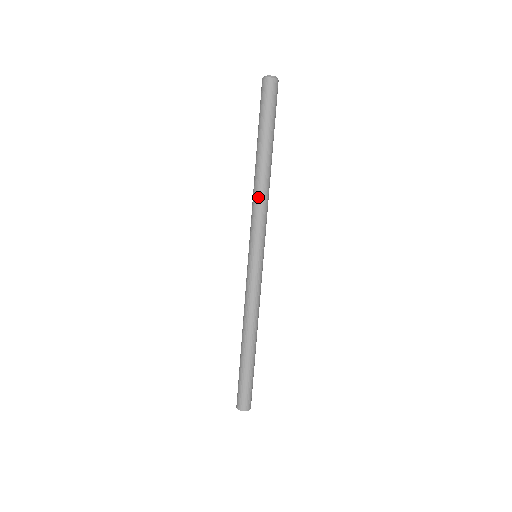
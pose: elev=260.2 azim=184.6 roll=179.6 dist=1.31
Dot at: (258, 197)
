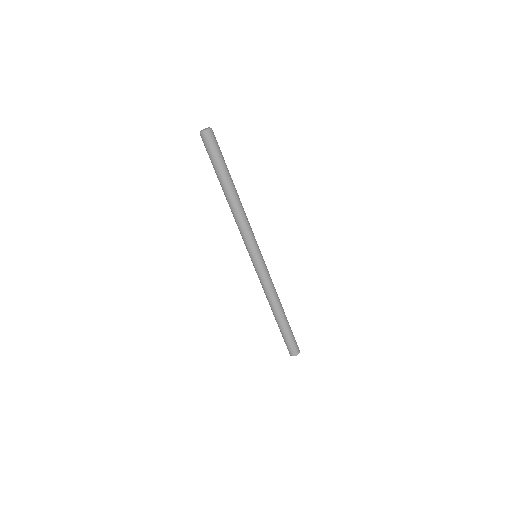
Dot at: (242, 217)
